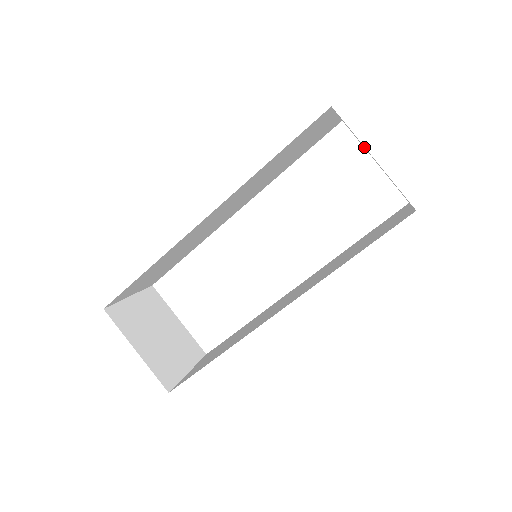
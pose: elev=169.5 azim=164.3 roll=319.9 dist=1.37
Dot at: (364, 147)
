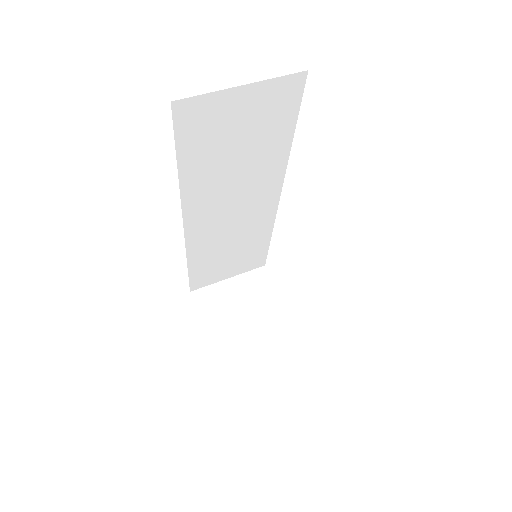
Dot at: occluded
